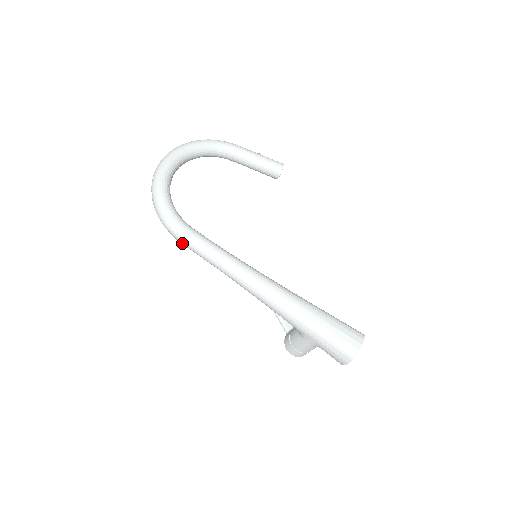
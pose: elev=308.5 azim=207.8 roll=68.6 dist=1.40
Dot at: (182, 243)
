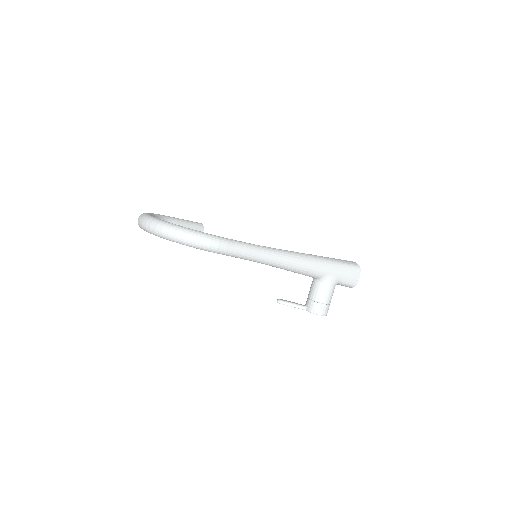
Dot at: (224, 249)
